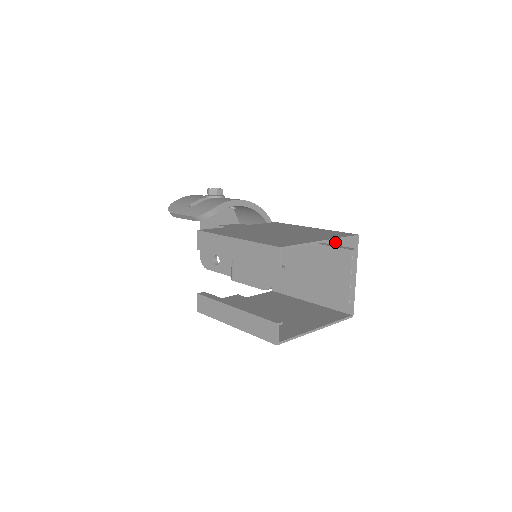
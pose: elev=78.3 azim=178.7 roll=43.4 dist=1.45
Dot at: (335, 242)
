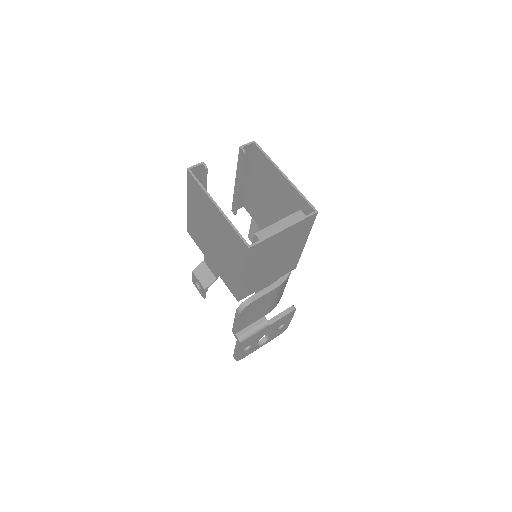
Dot at: (303, 230)
